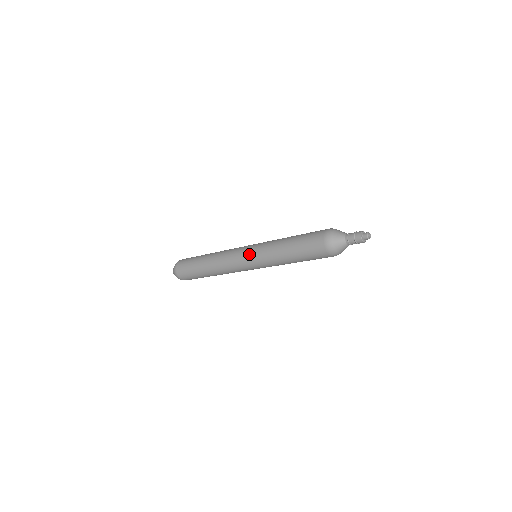
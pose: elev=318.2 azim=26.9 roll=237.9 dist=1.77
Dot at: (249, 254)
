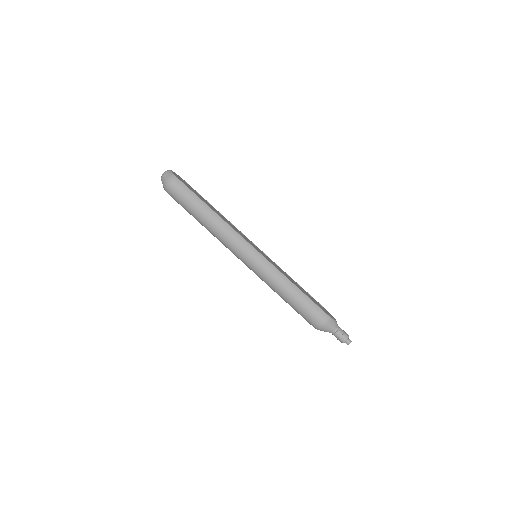
Dot at: (250, 266)
